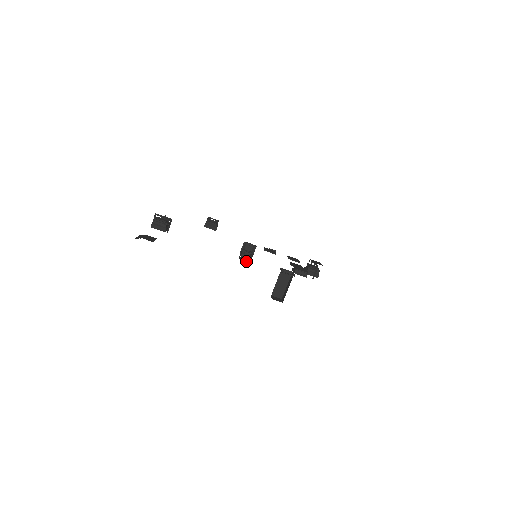
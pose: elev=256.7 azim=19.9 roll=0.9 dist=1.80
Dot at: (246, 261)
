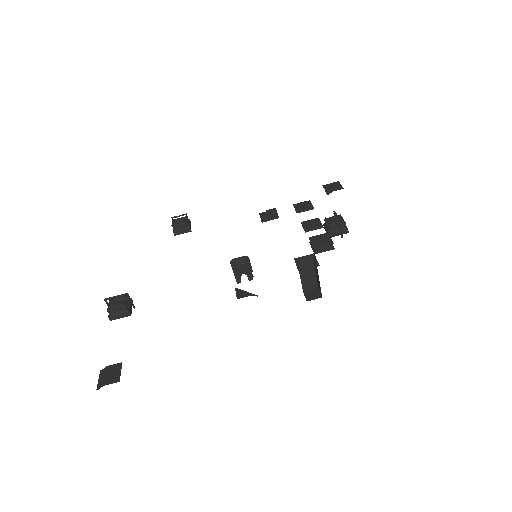
Dot at: (248, 293)
